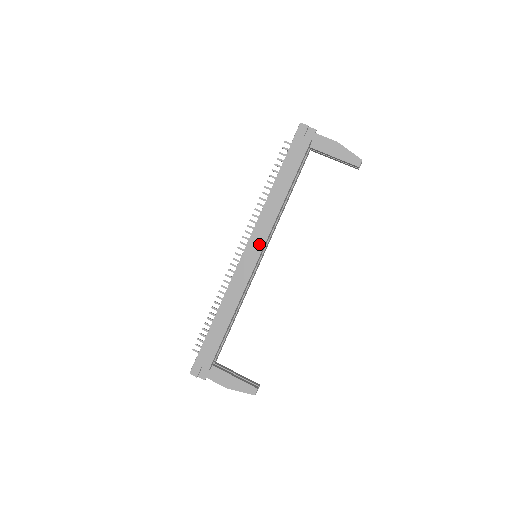
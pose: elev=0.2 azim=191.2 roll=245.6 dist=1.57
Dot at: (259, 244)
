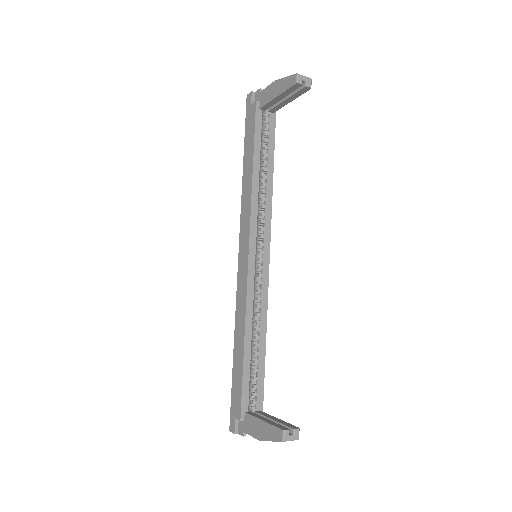
Dot at: (246, 239)
